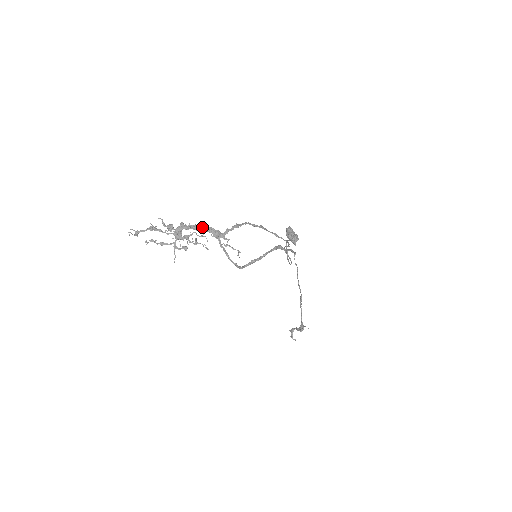
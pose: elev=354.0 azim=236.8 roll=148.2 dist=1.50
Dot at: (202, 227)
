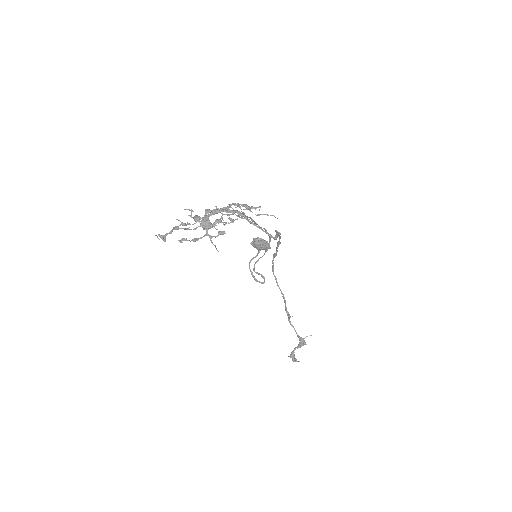
Dot at: (229, 205)
